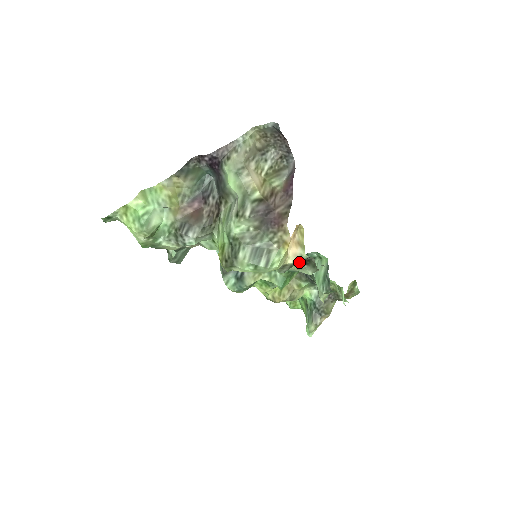
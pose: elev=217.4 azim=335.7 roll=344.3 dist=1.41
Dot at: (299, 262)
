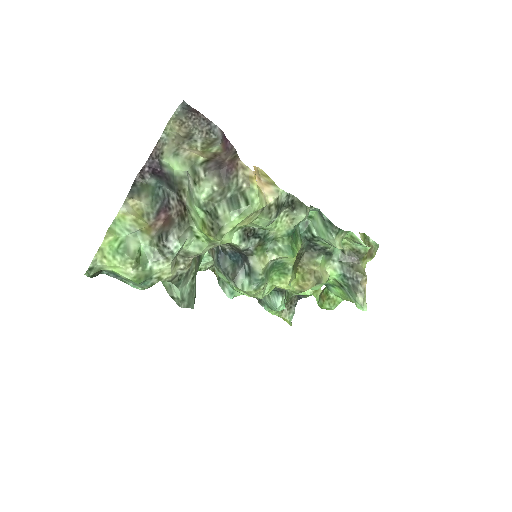
Dot at: (284, 206)
